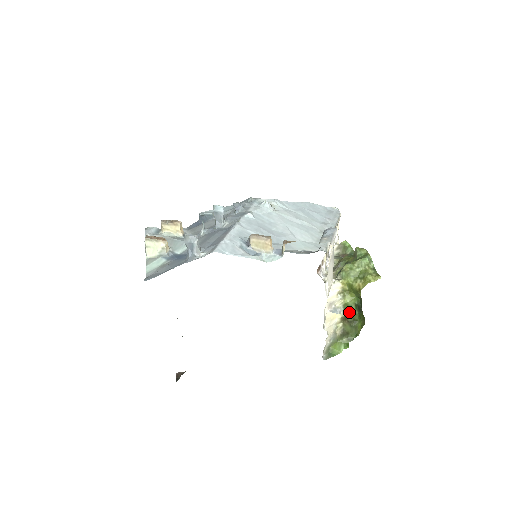
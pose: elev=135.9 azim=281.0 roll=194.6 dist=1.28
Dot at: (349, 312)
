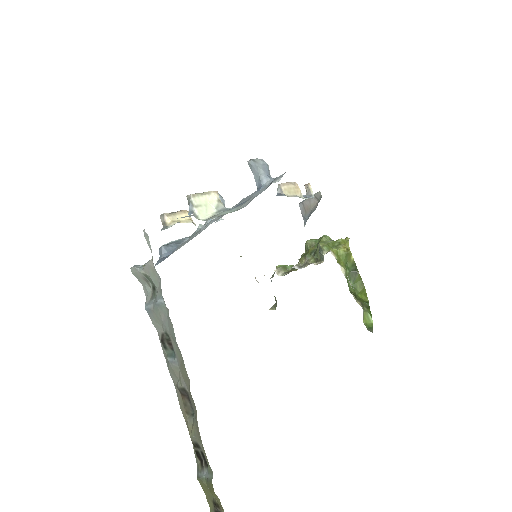
Dot at: (348, 285)
